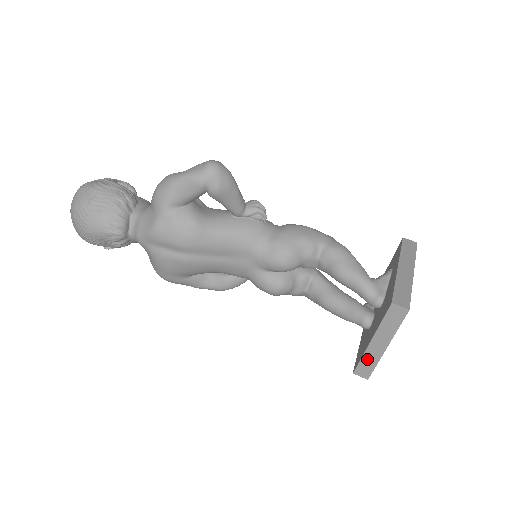
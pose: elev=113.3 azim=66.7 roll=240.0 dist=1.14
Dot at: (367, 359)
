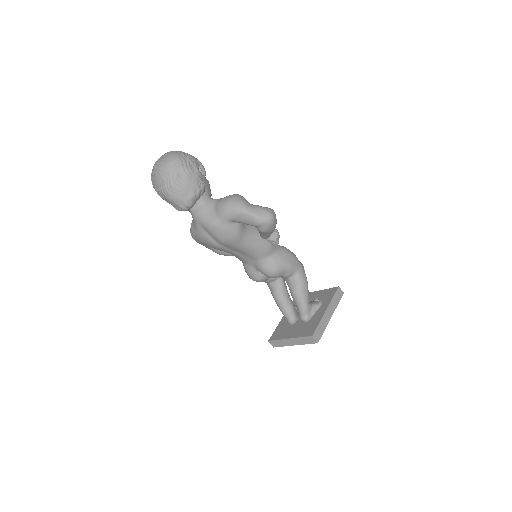
Dot at: (281, 342)
